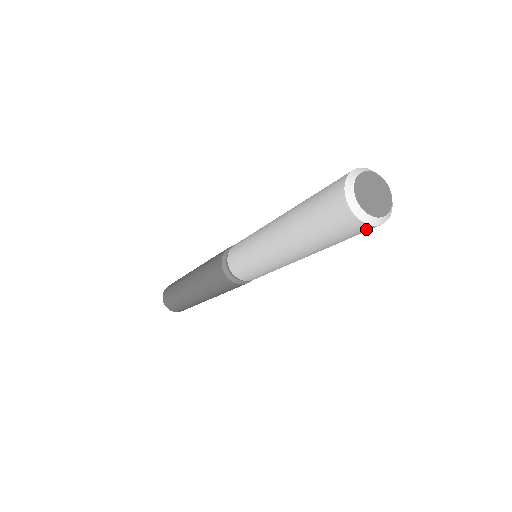
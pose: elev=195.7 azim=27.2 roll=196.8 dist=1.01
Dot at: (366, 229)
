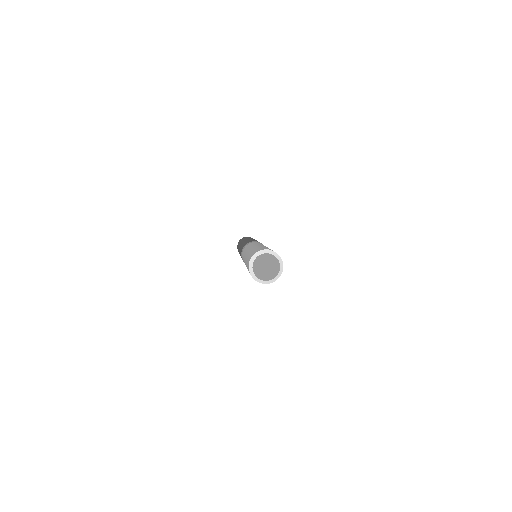
Dot at: occluded
